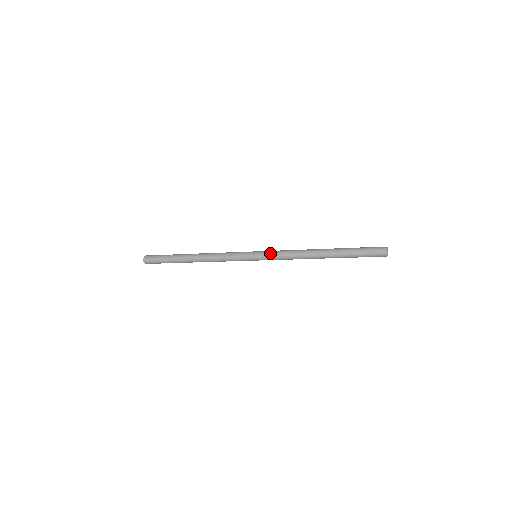
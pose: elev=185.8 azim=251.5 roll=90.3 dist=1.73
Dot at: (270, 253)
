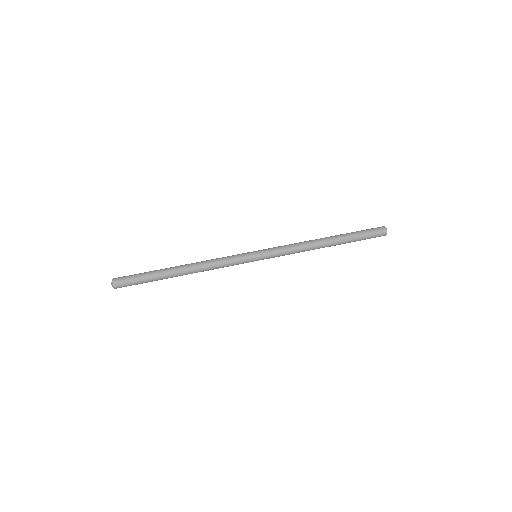
Dot at: (274, 255)
